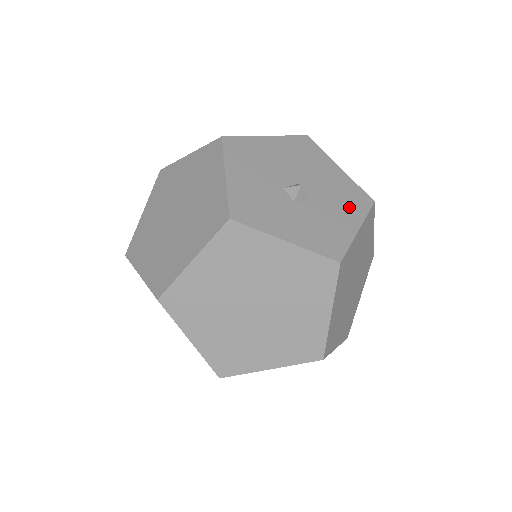
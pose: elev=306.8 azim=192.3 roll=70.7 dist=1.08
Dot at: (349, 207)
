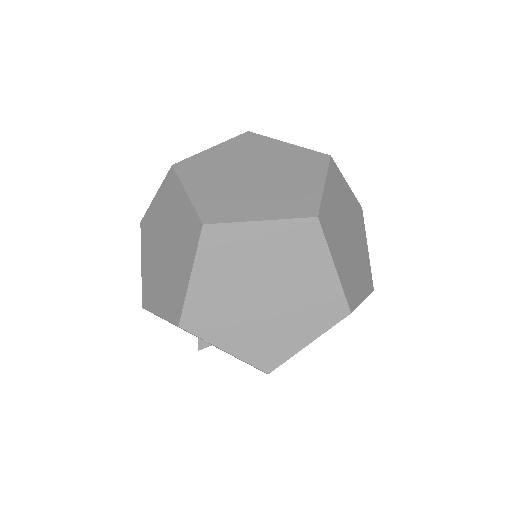
Dot at: occluded
